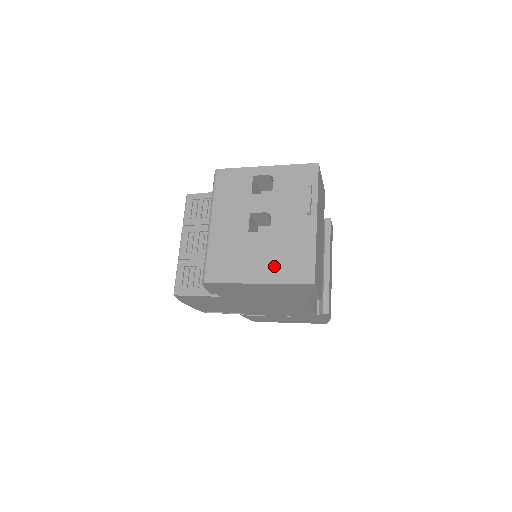
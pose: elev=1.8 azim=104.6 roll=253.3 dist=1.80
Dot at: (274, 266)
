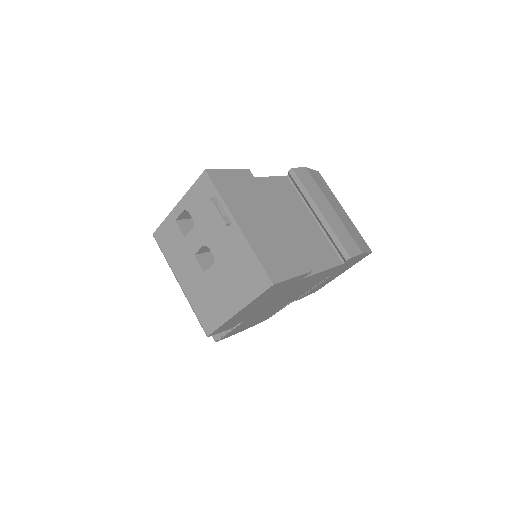
Dot at: (238, 289)
